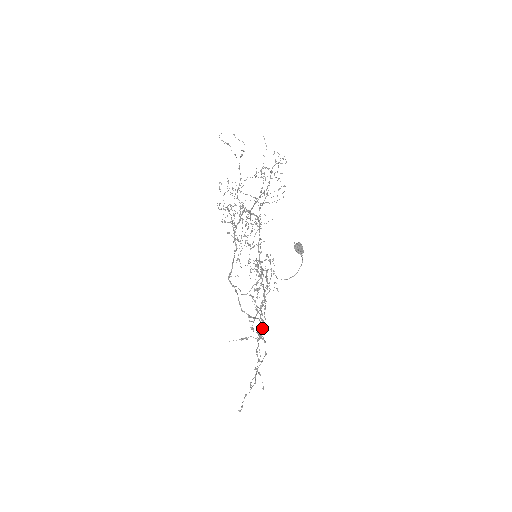
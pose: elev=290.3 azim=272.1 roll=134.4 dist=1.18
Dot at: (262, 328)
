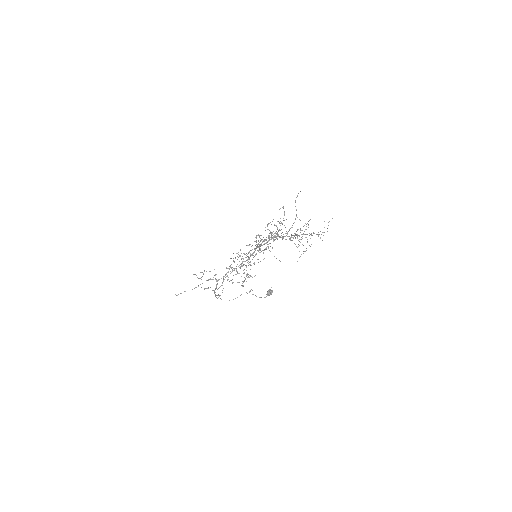
Dot at: (223, 276)
